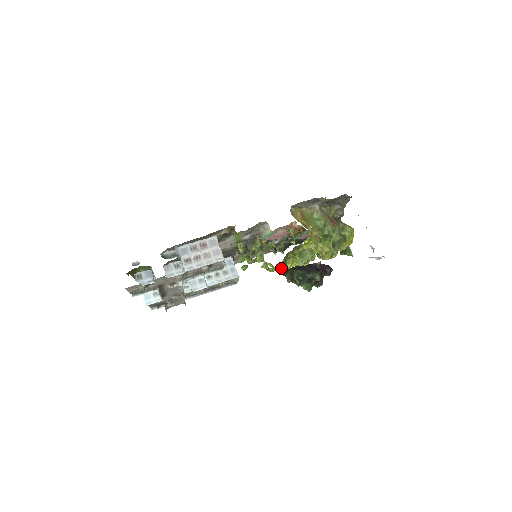
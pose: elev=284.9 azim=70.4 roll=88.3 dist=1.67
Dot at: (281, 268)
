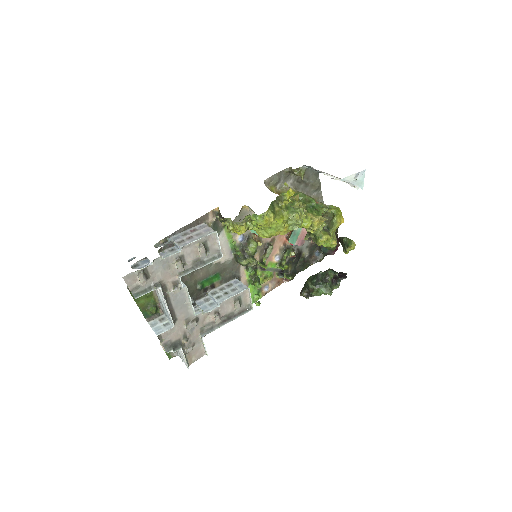
Dot at: (272, 218)
